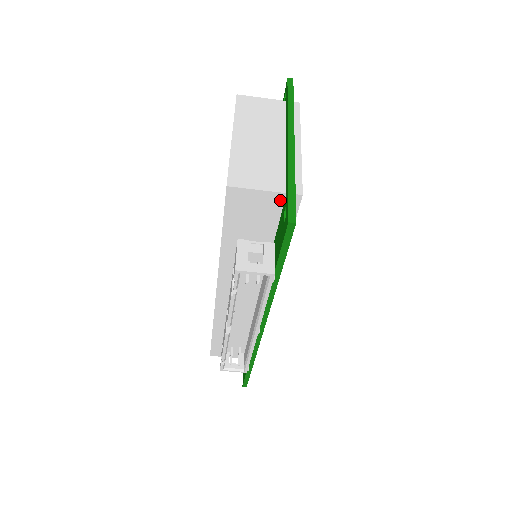
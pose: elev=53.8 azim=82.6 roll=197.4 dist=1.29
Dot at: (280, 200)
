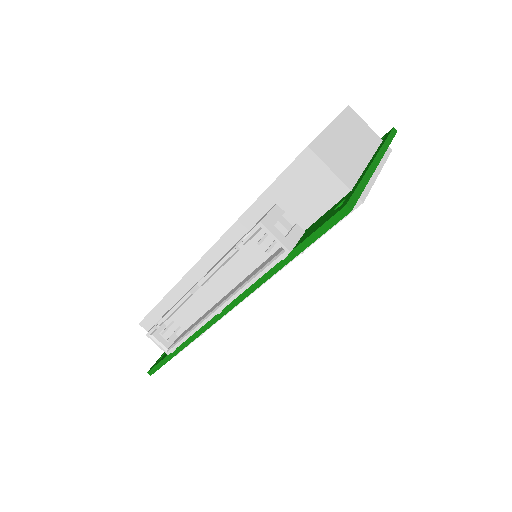
Dot at: (340, 194)
